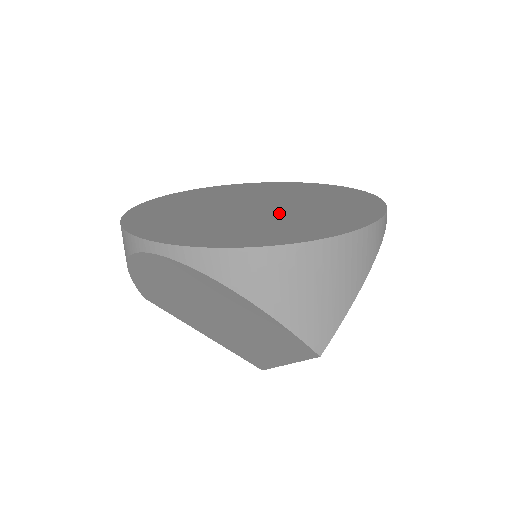
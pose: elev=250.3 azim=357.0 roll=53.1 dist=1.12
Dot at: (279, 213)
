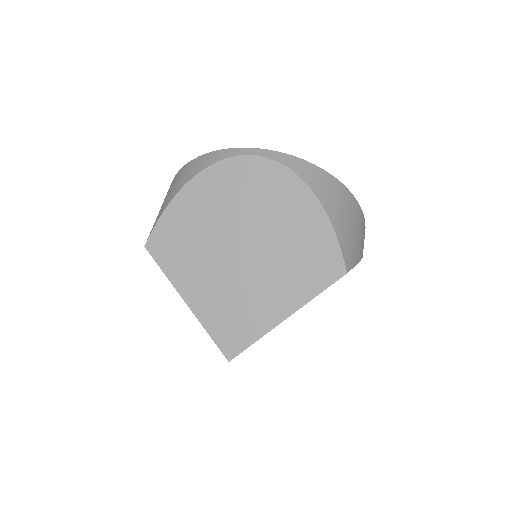
Dot at: occluded
